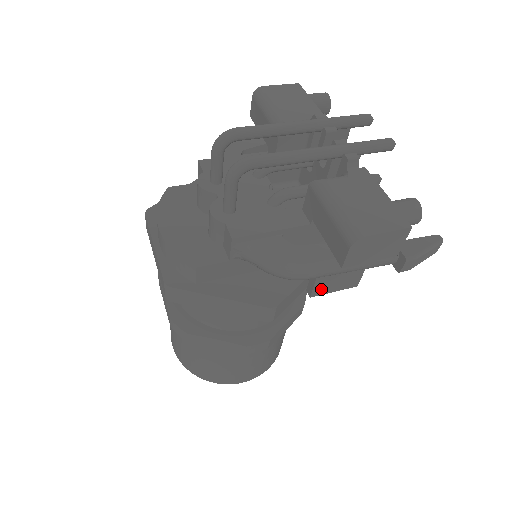
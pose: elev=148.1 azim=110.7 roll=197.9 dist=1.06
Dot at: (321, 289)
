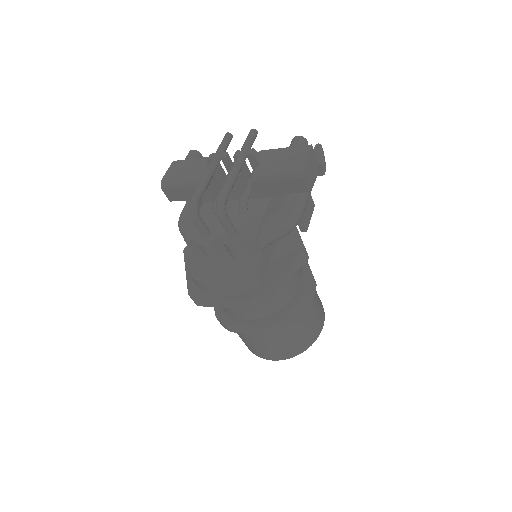
Dot at: (306, 222)
